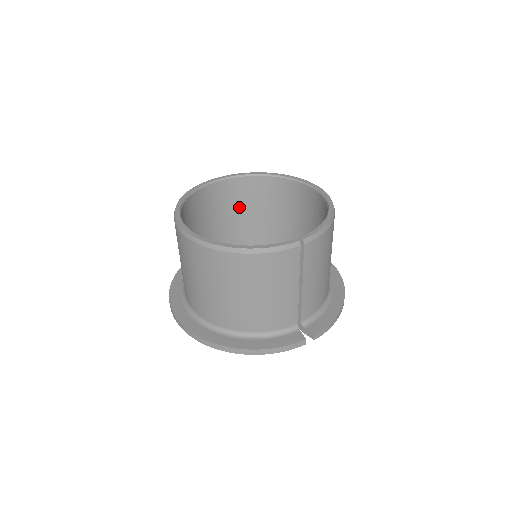
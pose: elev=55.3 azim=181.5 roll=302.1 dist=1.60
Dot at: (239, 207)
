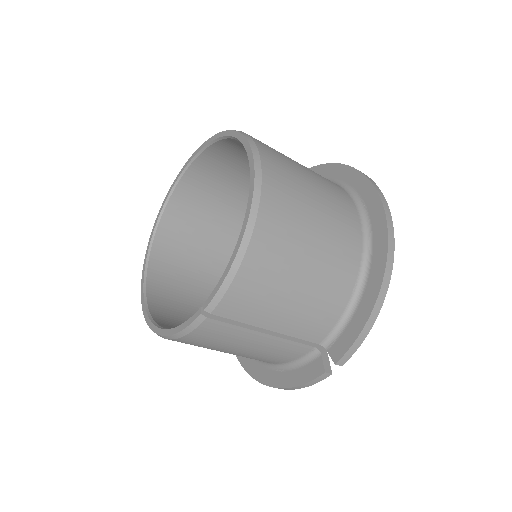
Dot at: (234, 177)
